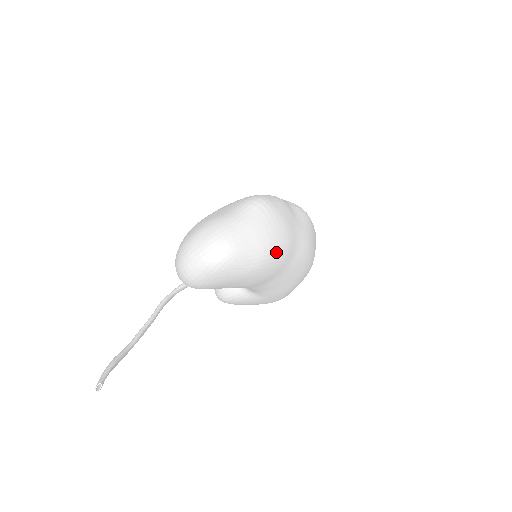
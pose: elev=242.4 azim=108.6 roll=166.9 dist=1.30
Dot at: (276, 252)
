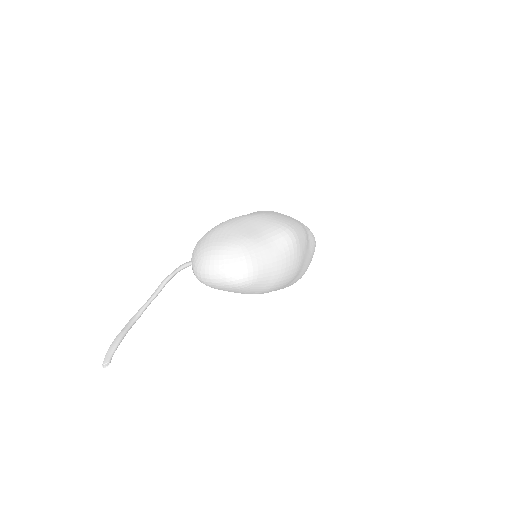
Dot at: (283, 283)
